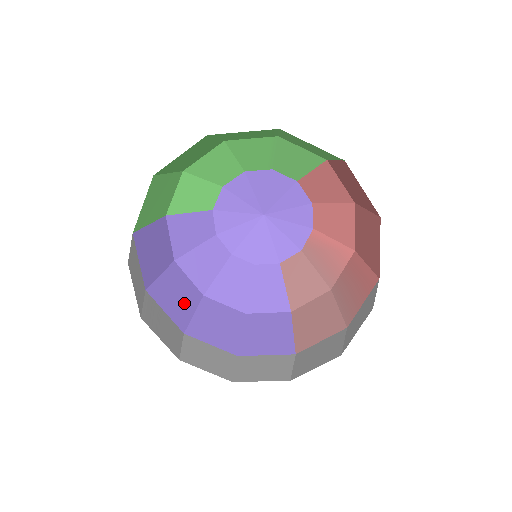
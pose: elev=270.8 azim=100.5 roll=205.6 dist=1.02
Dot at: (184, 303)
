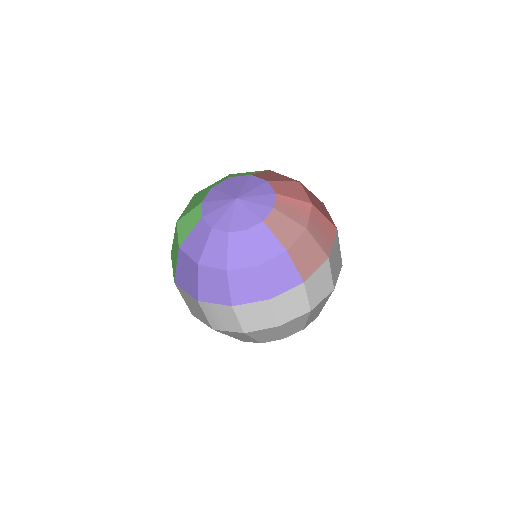
Dot at: (220, 287)
